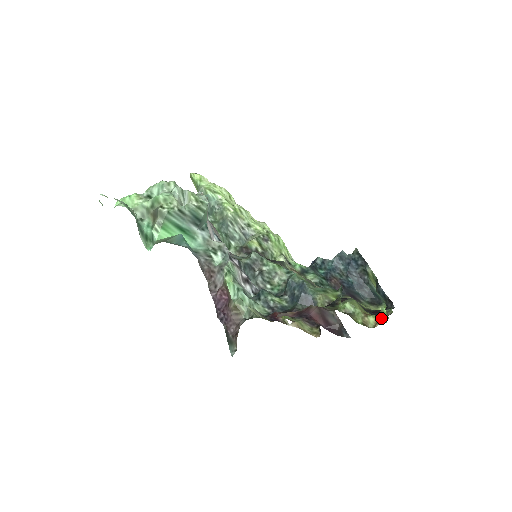
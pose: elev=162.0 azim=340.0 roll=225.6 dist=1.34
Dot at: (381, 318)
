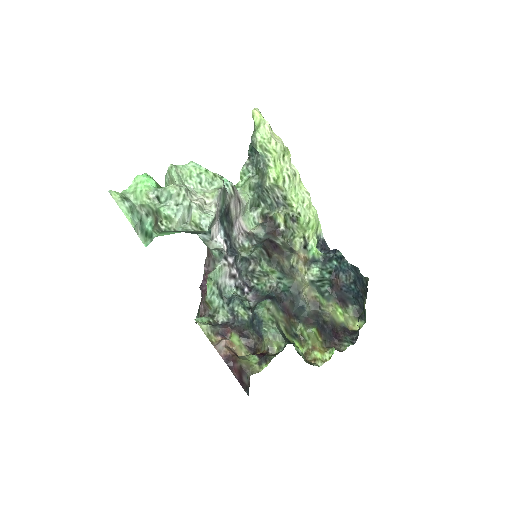
Dot at: (320, 360)
